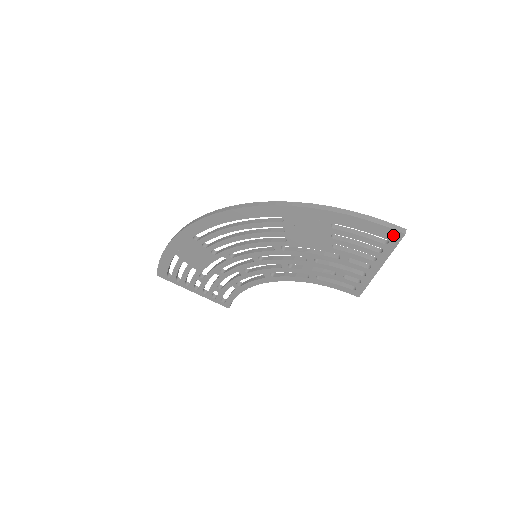
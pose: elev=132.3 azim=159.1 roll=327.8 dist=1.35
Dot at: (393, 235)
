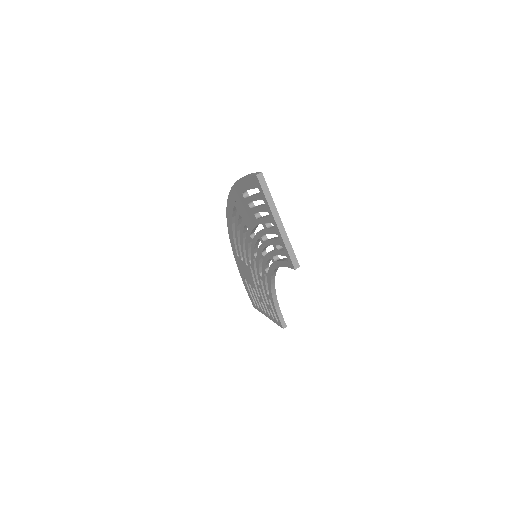
Dot at: (256, 181)
